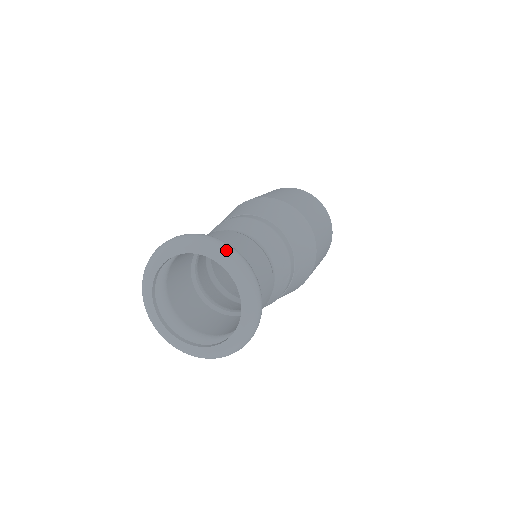
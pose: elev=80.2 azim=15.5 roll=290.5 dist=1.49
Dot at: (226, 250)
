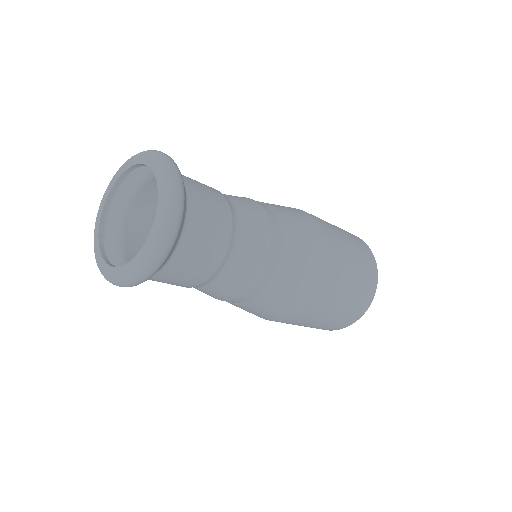
Dot at: (171, 200)
